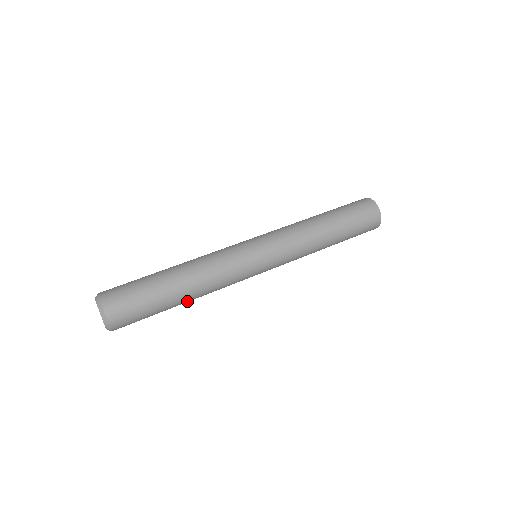
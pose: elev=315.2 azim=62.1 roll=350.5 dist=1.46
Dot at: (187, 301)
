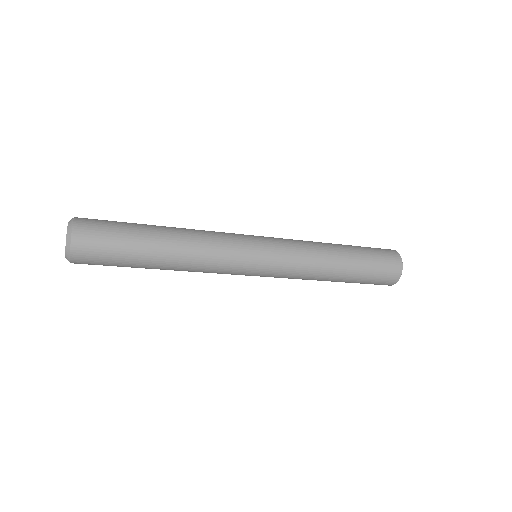
Dot at: (168, 236)
